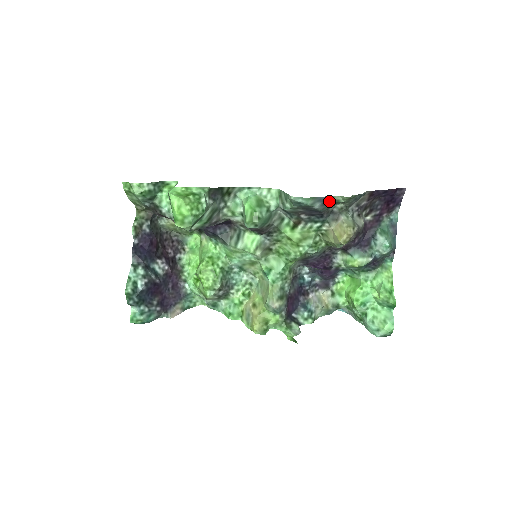
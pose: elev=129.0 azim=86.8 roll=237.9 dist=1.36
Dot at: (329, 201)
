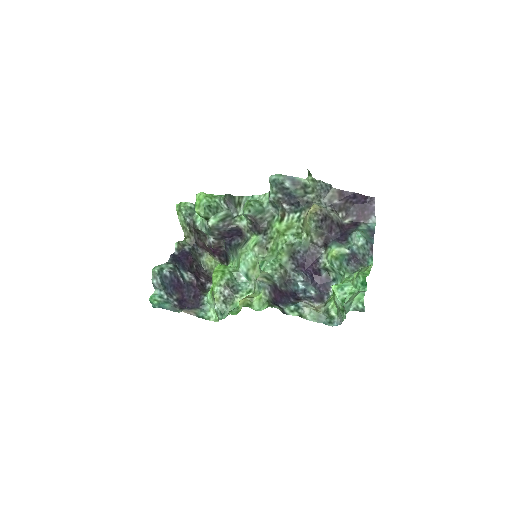
Dot at: (298, 183)
